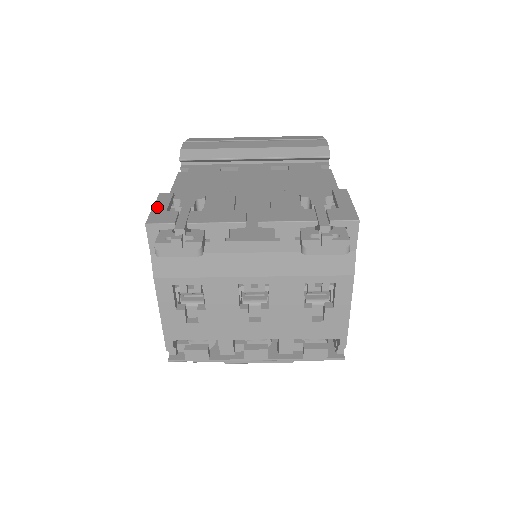
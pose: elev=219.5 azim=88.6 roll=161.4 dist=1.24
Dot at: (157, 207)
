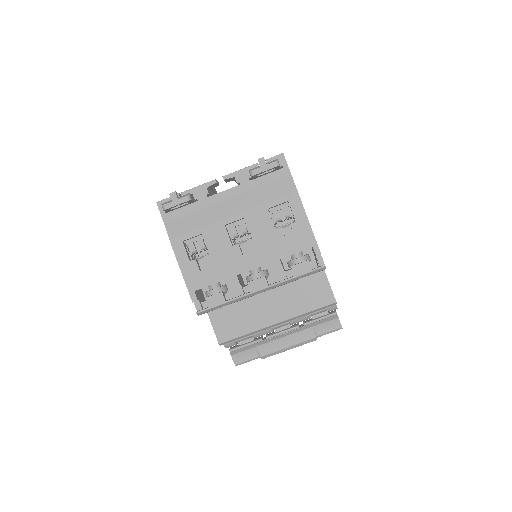
Dot at: occluded
